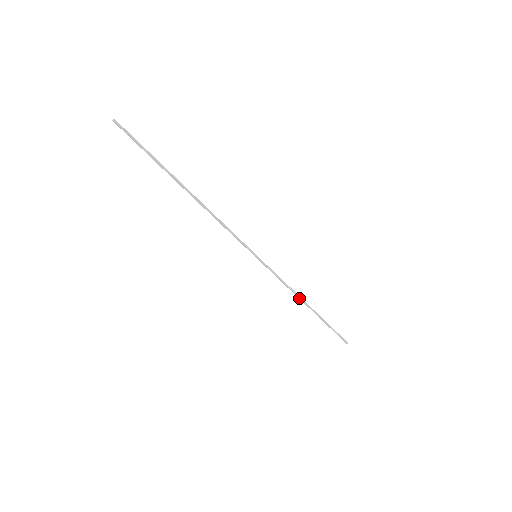
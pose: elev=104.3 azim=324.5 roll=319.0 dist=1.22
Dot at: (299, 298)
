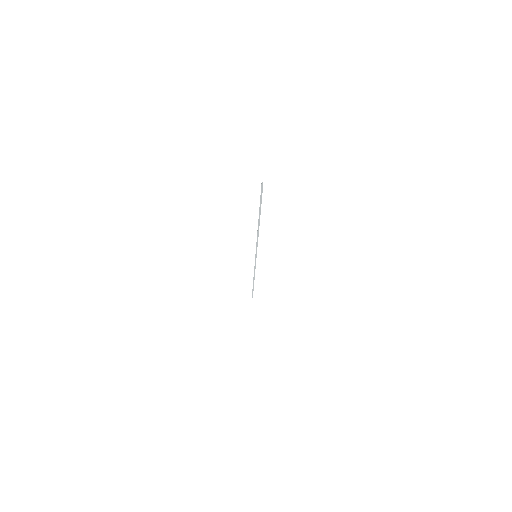
Dot at: (254, 276)
